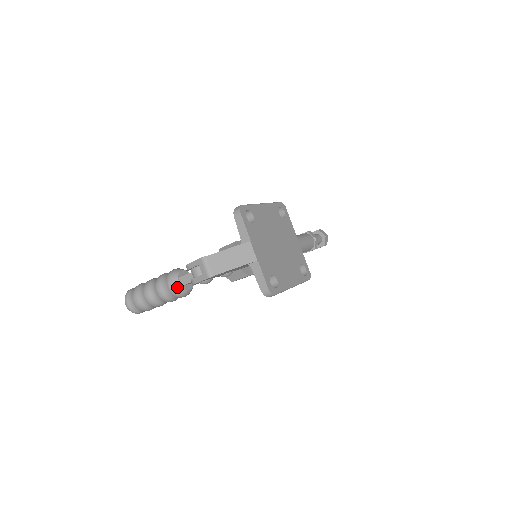
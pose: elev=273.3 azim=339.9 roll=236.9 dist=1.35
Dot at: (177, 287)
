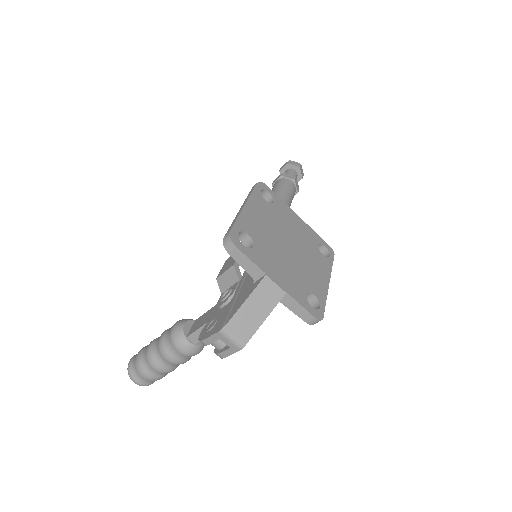
Dot at: (190, 348)
